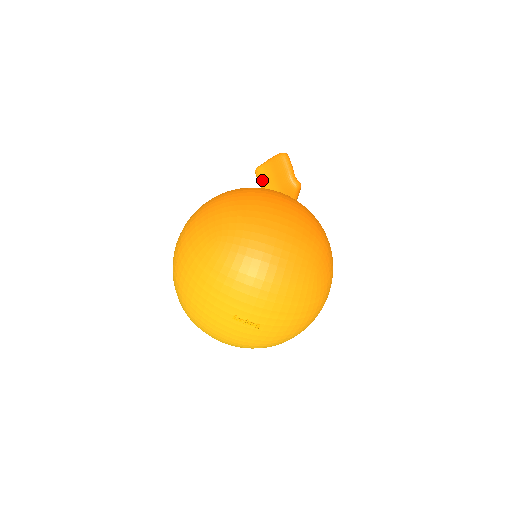
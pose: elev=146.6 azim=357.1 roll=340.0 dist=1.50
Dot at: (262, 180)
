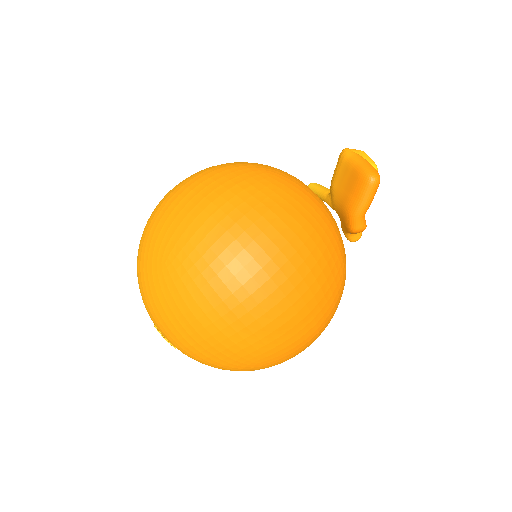
Dot at: (336, 173)
